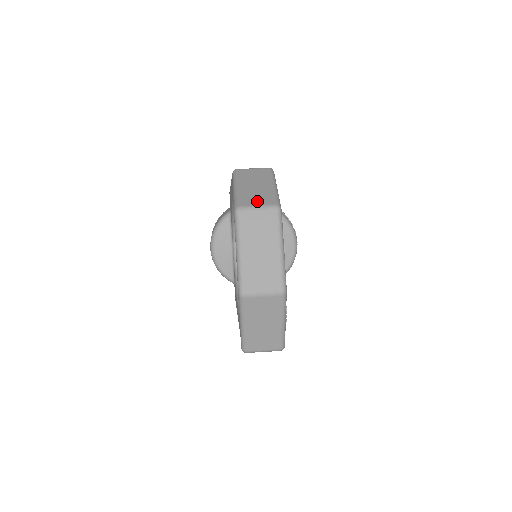
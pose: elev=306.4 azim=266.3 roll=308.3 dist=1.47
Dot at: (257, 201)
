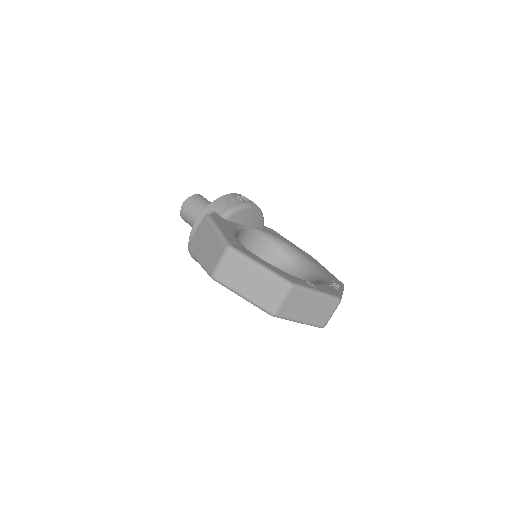
Dot at: (274, 296)
